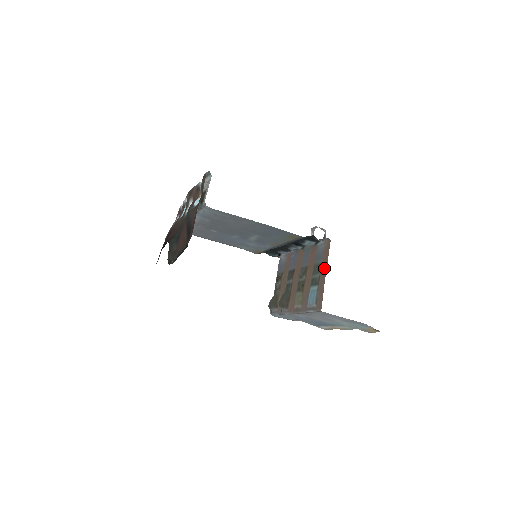
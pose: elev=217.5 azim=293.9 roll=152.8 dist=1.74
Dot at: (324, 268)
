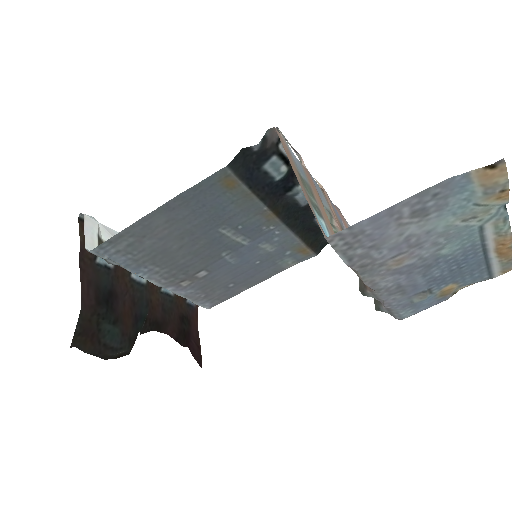
Dot at: (294, 172)
